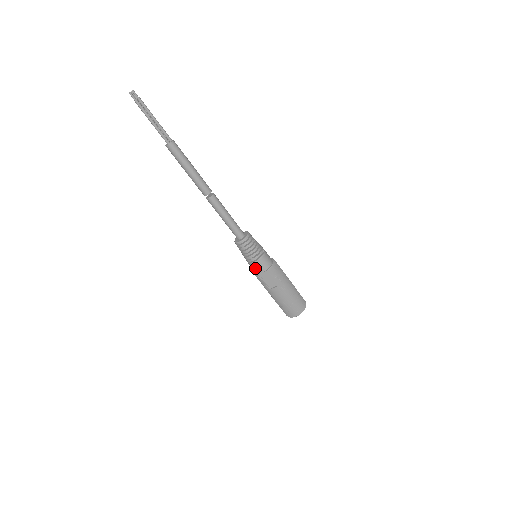
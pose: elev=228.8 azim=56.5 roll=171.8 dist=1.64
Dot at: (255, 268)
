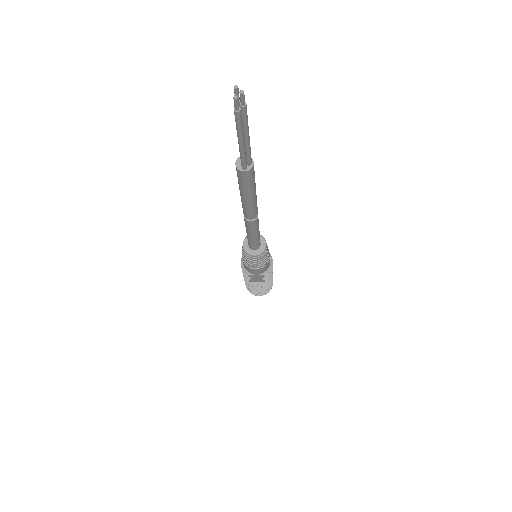
Dot at: (250, 271)
